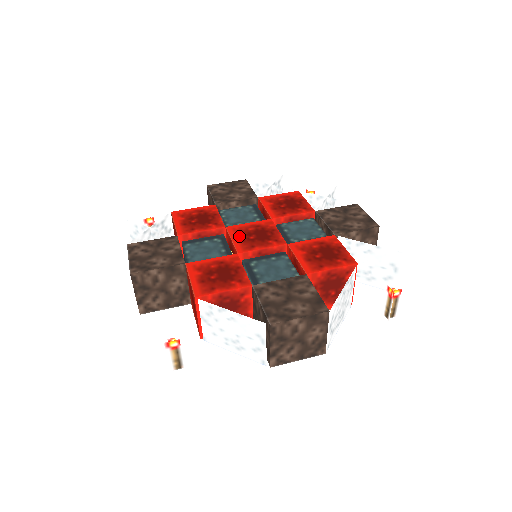
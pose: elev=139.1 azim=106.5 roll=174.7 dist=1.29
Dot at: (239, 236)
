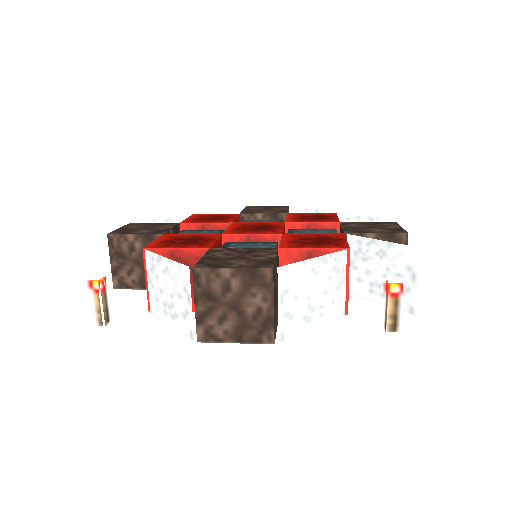
Dot at: (238, 227)
